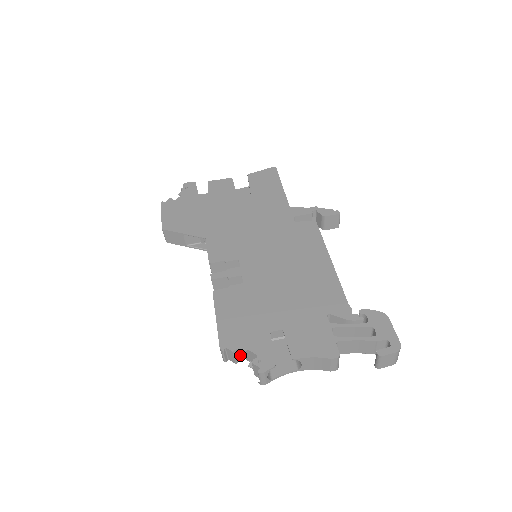
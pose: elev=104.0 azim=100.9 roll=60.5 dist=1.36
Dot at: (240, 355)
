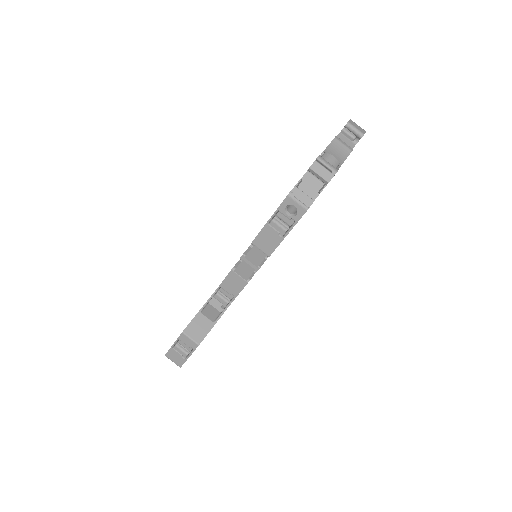
Dot at: occluded
